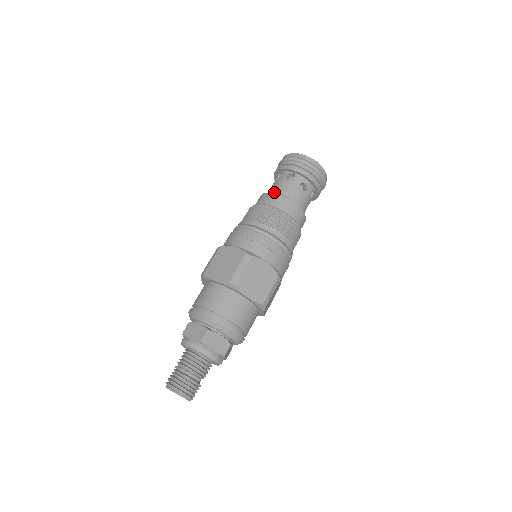
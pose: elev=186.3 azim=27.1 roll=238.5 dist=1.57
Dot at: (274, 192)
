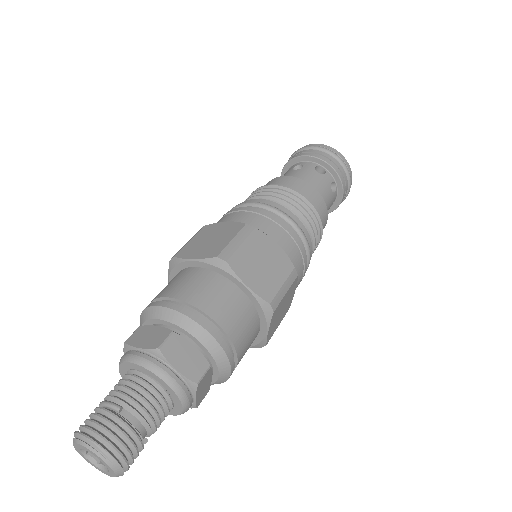
Dot at: occluded
